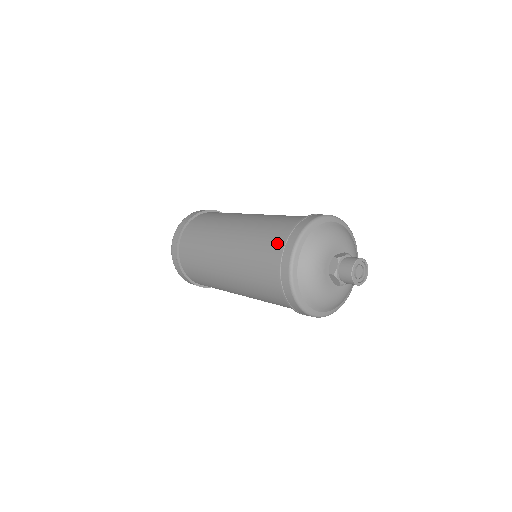
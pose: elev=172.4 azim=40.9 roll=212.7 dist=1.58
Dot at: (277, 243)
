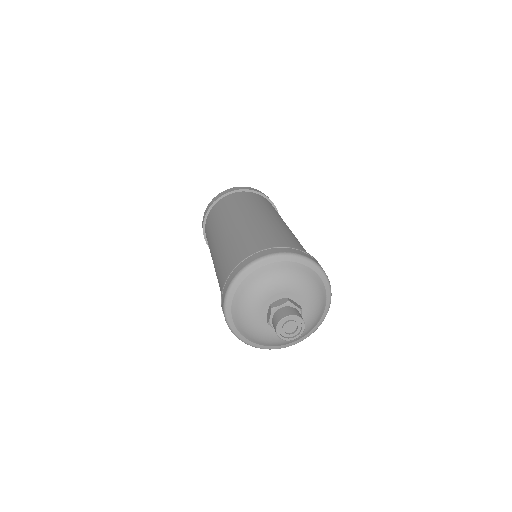
Dot at: (265, 245)
